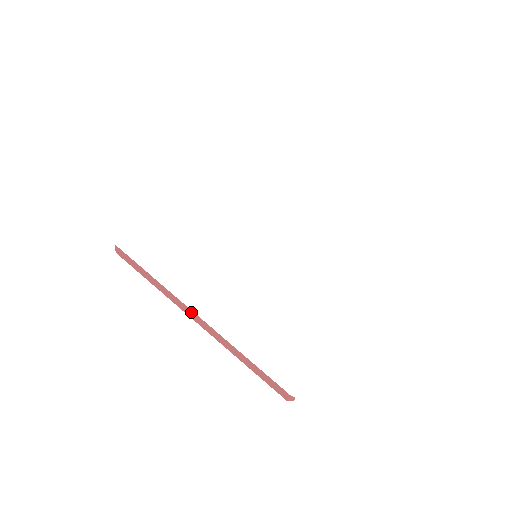
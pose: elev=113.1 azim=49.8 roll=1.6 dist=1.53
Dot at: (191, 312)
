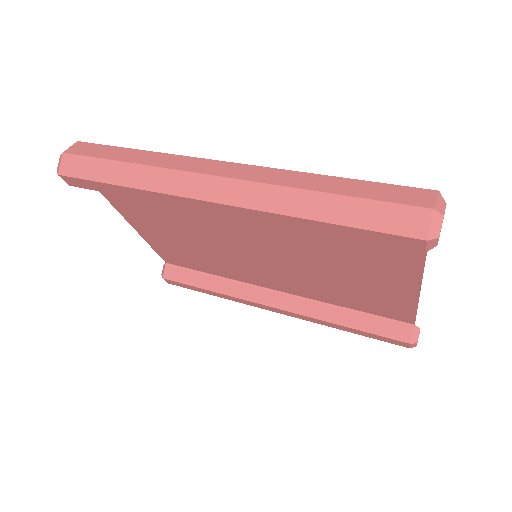
Dot at: (214, 164)
